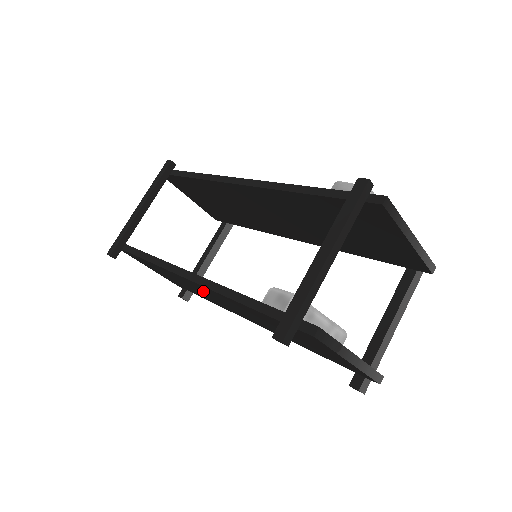
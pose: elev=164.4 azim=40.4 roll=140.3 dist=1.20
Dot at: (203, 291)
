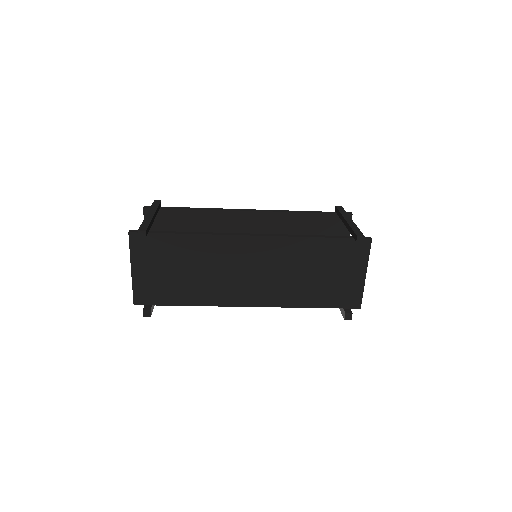
Dot at: (242, 260)
